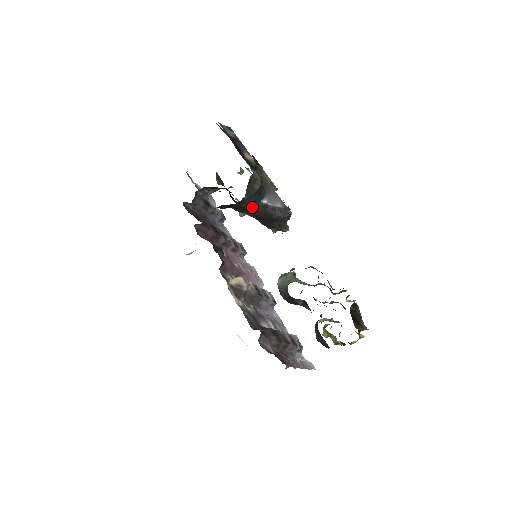
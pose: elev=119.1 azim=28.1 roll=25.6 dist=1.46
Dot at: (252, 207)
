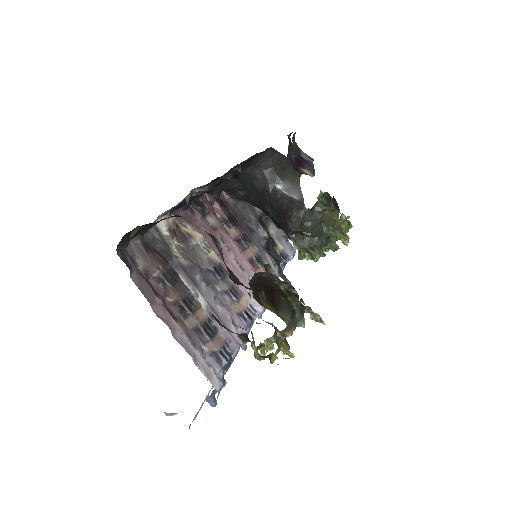
Dot at: (264, 190)
